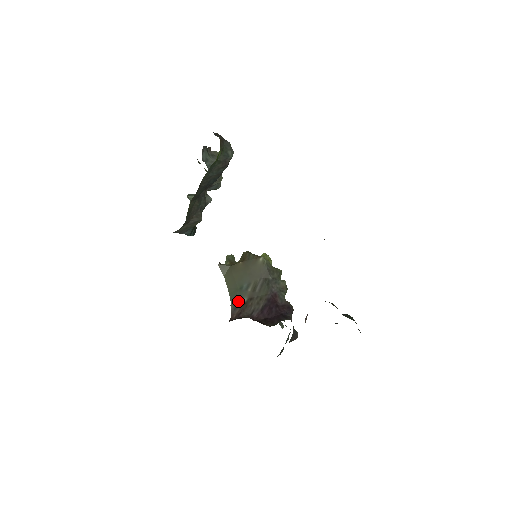
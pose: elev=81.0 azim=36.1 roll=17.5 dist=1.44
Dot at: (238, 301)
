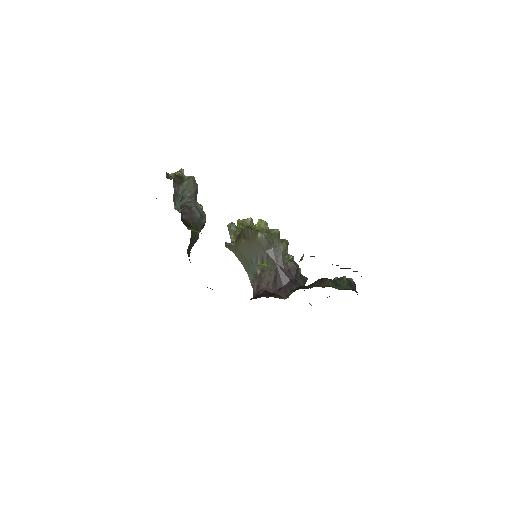
Dot at: (253, 274)
